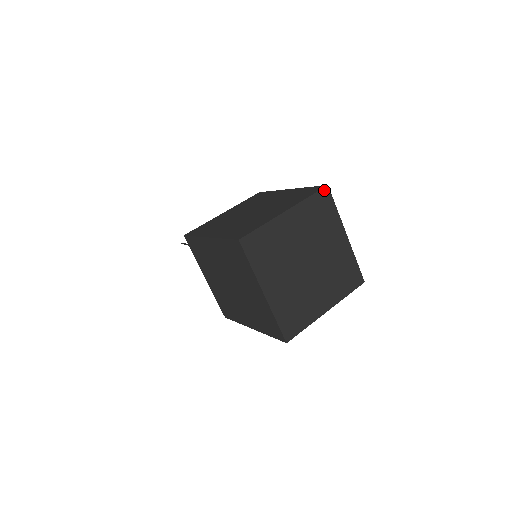
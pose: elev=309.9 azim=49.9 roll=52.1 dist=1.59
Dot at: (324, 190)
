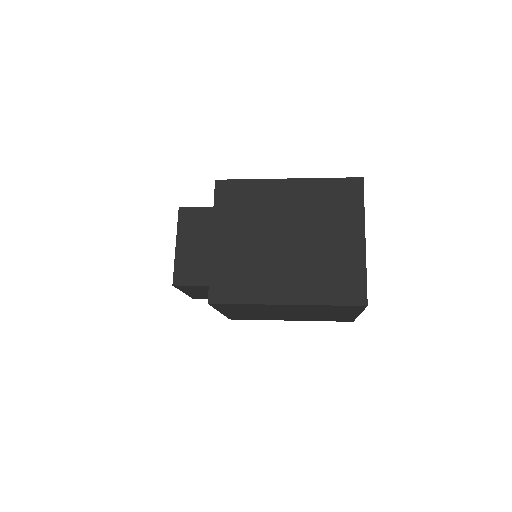
Dot at: (363, 185)
